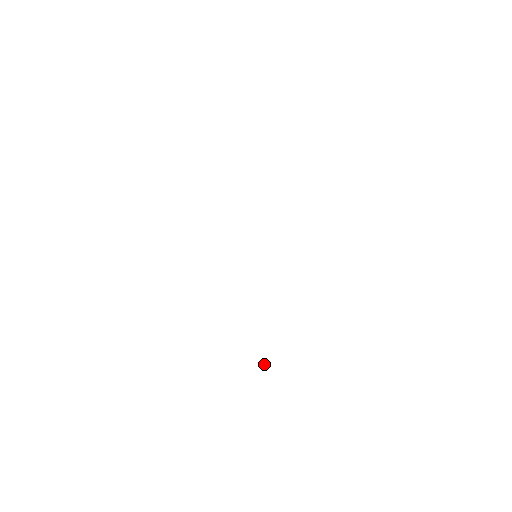
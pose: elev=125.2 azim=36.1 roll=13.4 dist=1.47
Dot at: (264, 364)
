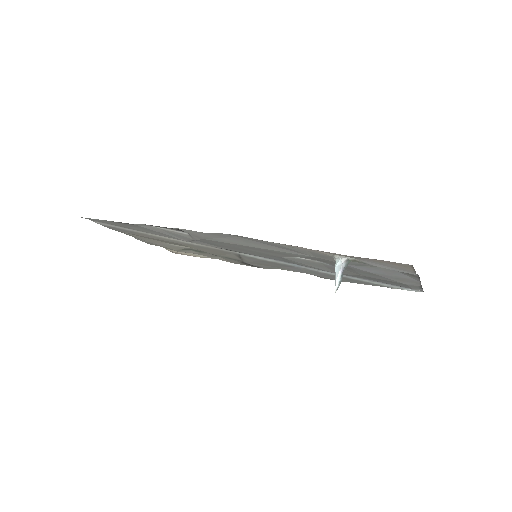
Dot at: (342, 272)
